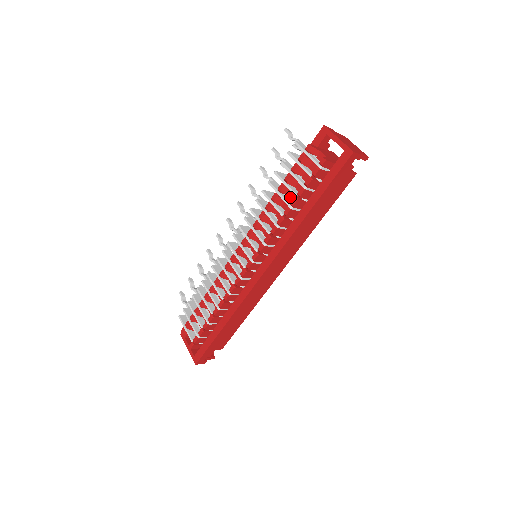
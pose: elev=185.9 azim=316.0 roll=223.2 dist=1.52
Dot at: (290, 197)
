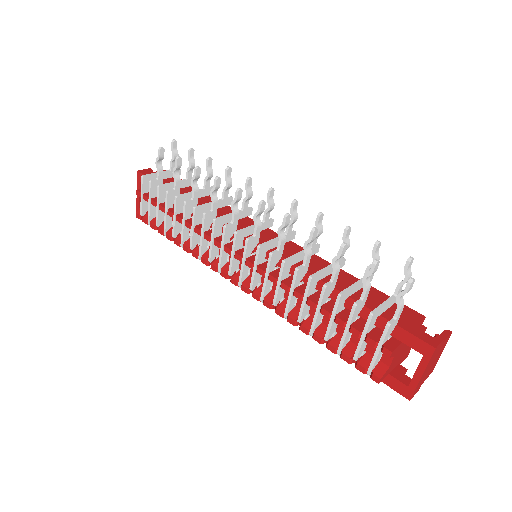
Dot at: occluded
